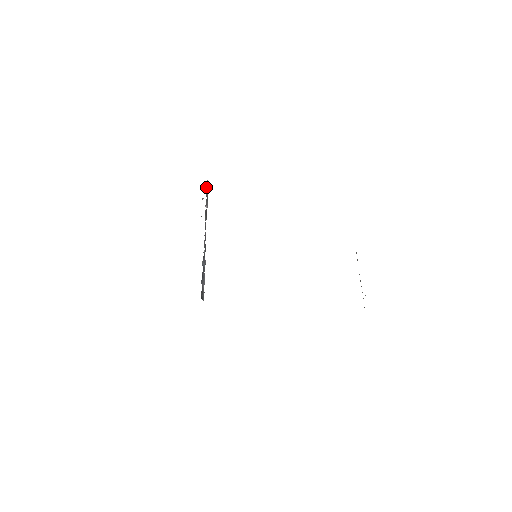
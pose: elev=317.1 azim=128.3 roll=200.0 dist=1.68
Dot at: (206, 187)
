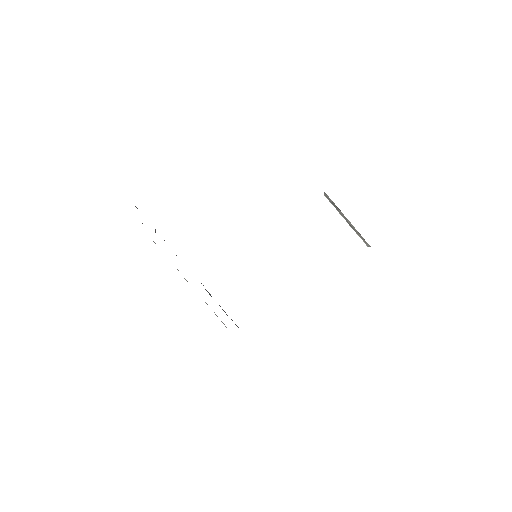
Dot at: occluded
